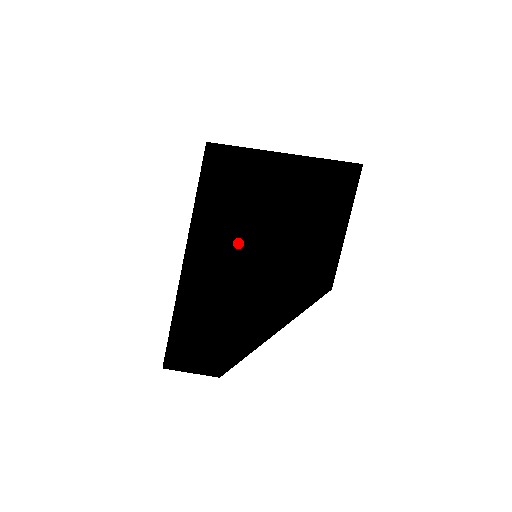
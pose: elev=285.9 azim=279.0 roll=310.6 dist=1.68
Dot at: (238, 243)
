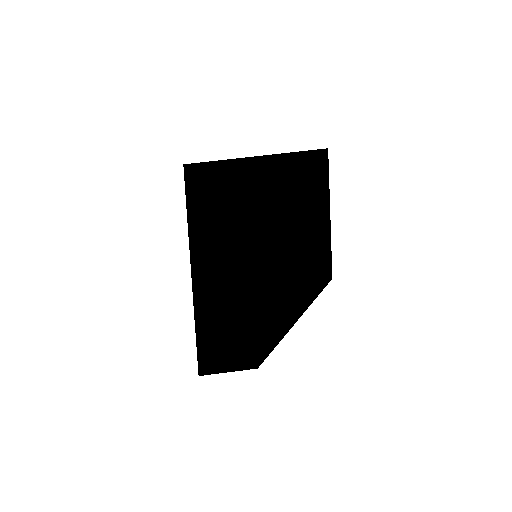
Dot at: (238, 241)
